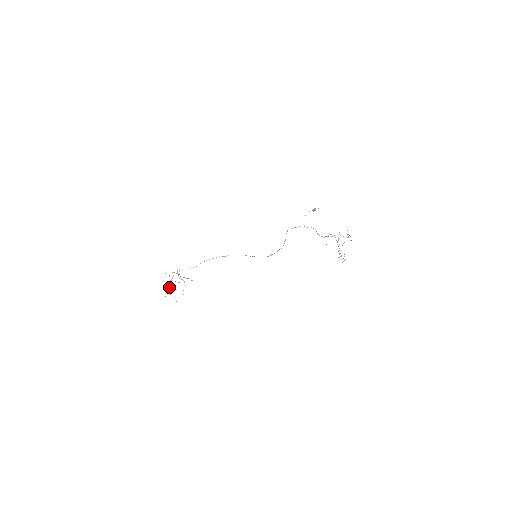
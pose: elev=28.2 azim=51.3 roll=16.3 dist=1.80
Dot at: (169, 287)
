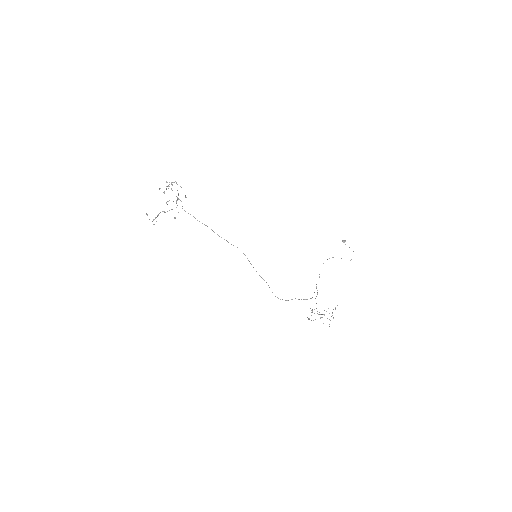
Dot at: (157, 215)
